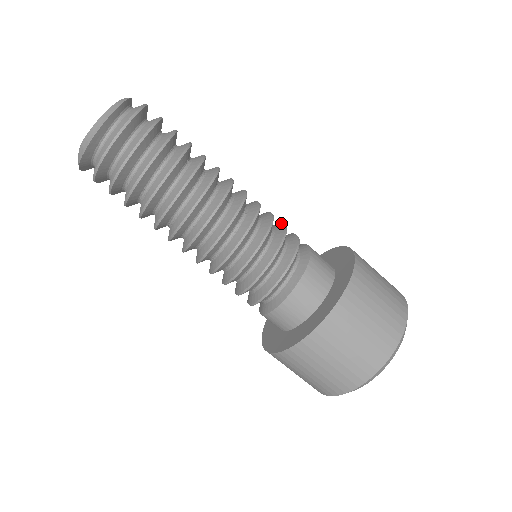
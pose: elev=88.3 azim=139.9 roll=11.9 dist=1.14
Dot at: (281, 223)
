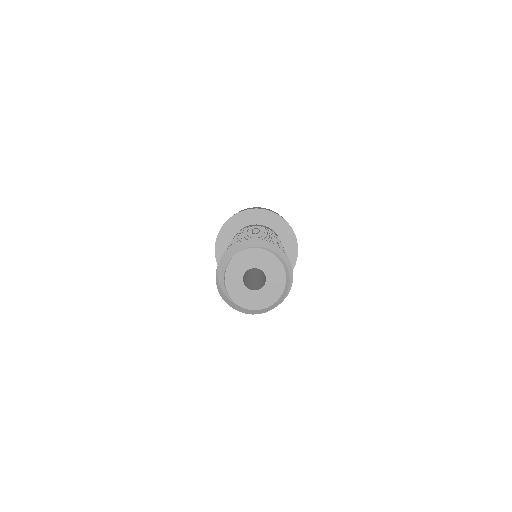
Dot at: occluded
